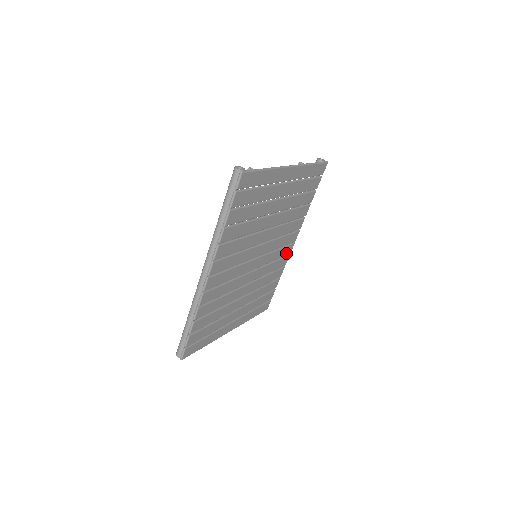
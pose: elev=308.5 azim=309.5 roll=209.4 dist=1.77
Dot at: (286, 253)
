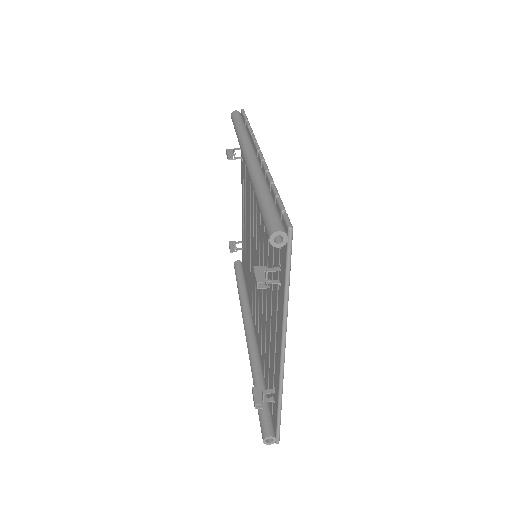
Dot at: occluded
